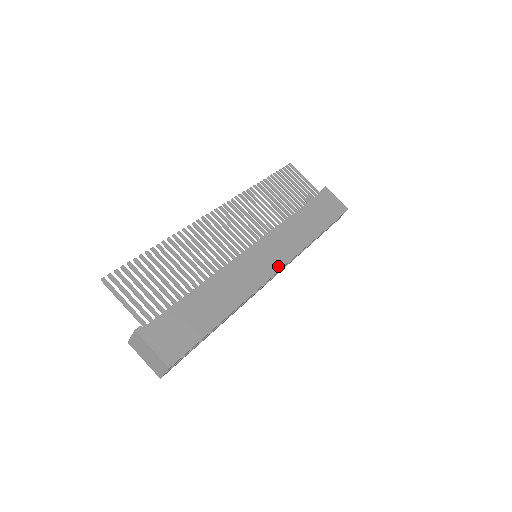
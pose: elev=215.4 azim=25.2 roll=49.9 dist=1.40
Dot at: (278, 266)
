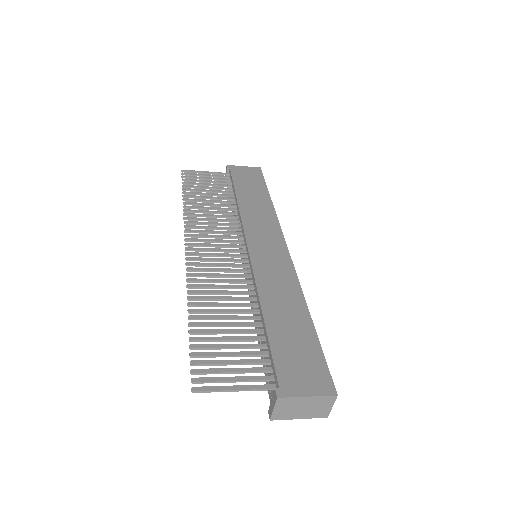
Dot at: (283, 246)
